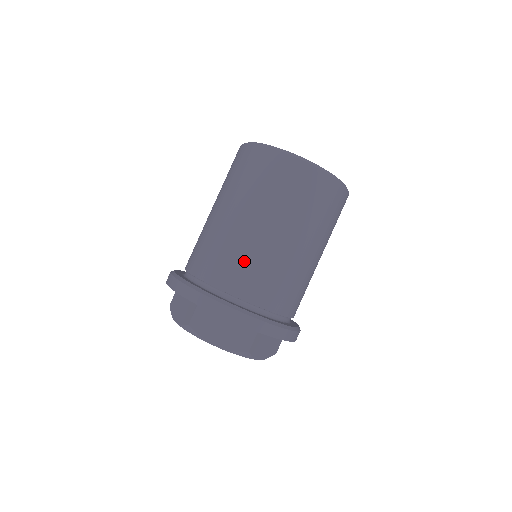
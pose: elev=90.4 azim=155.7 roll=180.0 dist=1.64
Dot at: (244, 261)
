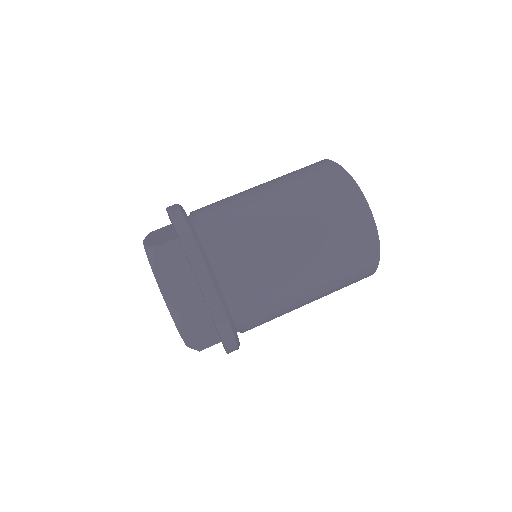
Dot at: (247, 235)
